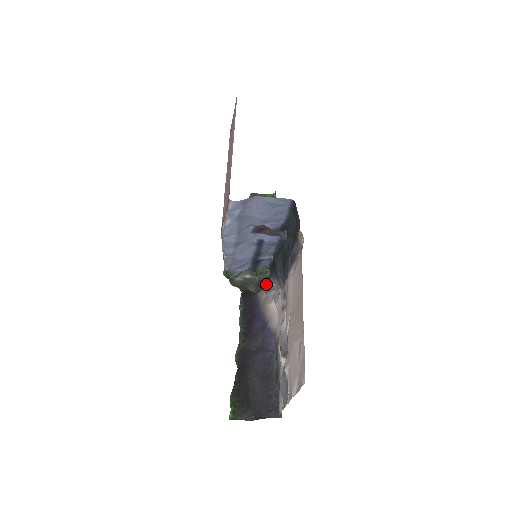
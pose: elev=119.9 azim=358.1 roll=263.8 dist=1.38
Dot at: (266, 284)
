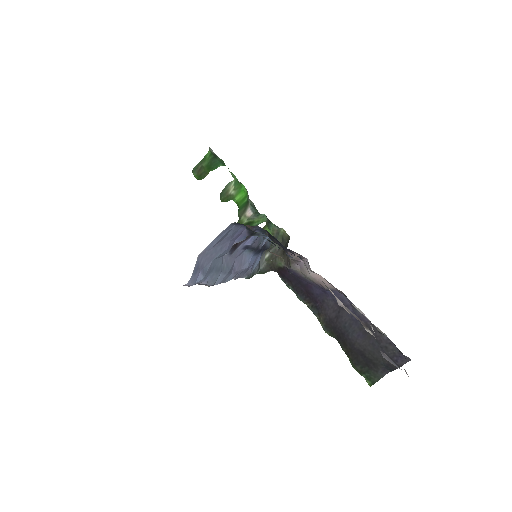
Dot at: (289, 258)
